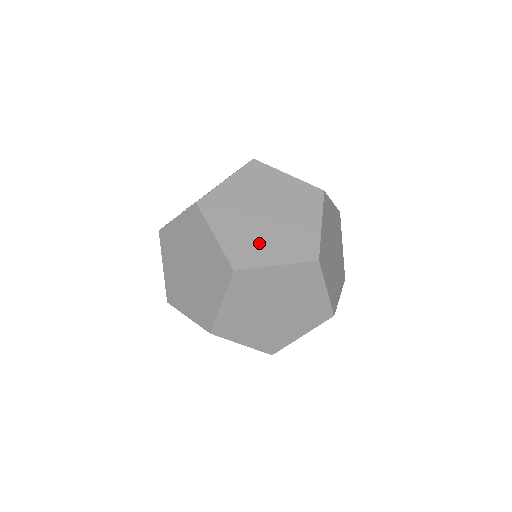
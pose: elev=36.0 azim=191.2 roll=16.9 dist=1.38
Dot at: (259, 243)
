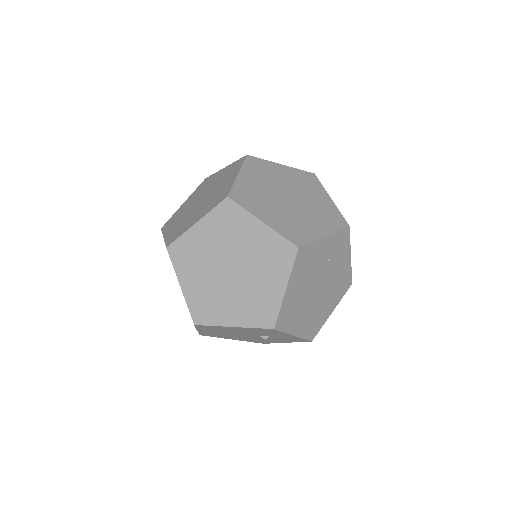
Dot at: (189, 219)
